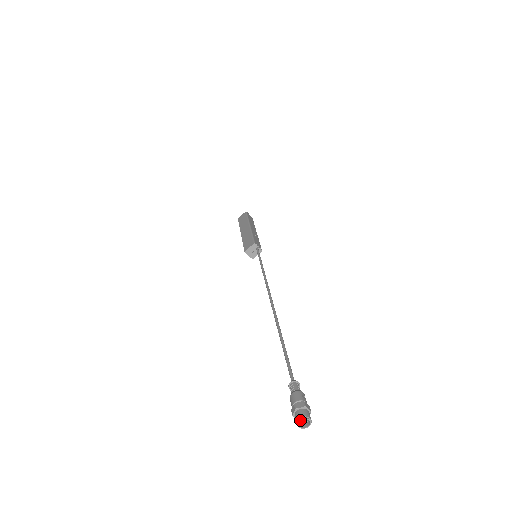
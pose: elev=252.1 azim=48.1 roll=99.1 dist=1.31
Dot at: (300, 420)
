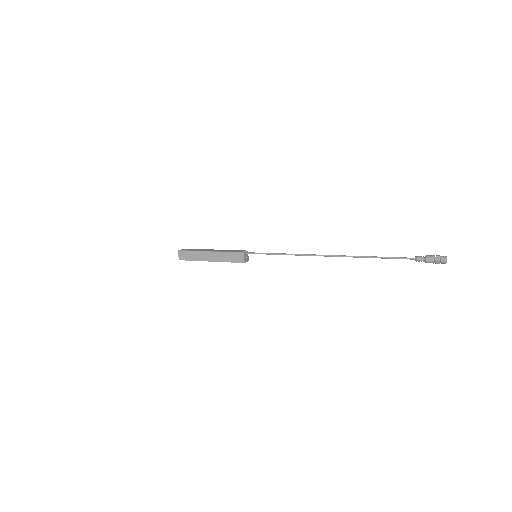
Dot at: occluded
